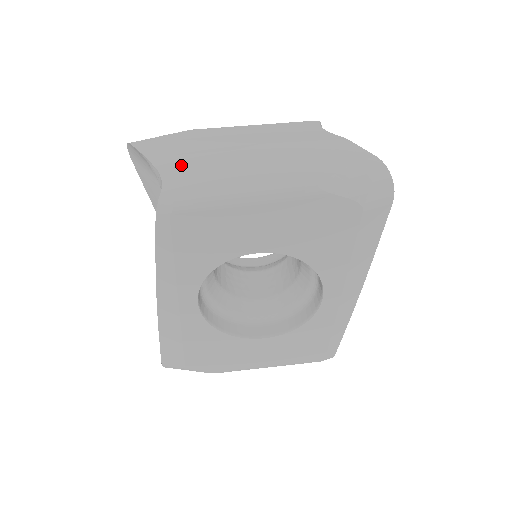
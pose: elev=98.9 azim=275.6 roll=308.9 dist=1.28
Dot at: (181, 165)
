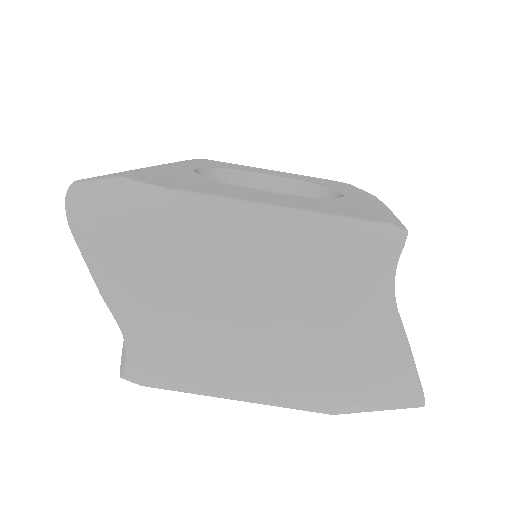
Dot at: (154, 328)
